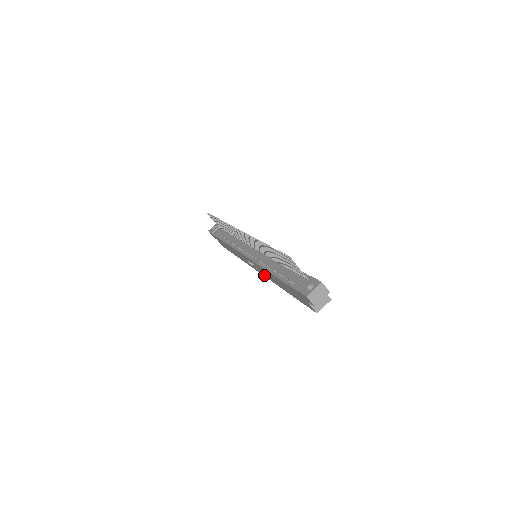
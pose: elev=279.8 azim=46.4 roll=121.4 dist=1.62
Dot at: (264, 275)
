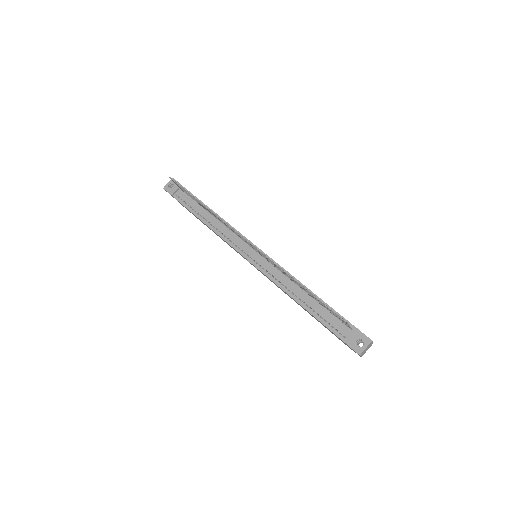
Dot at: occluded
